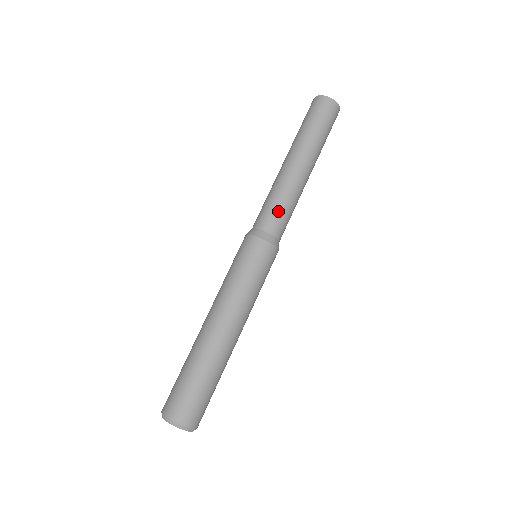
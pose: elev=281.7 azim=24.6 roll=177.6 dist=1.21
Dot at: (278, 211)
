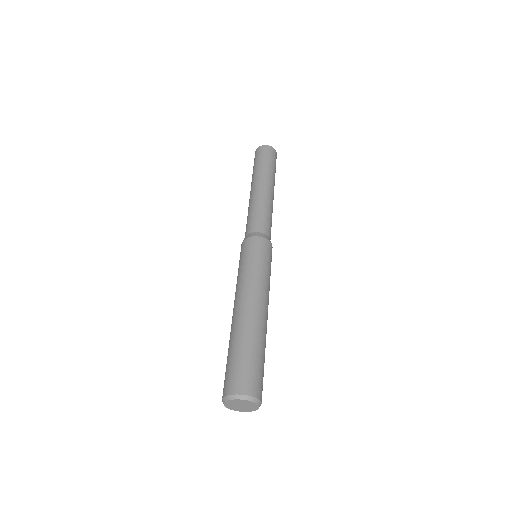
Dot at: (266, 219)
